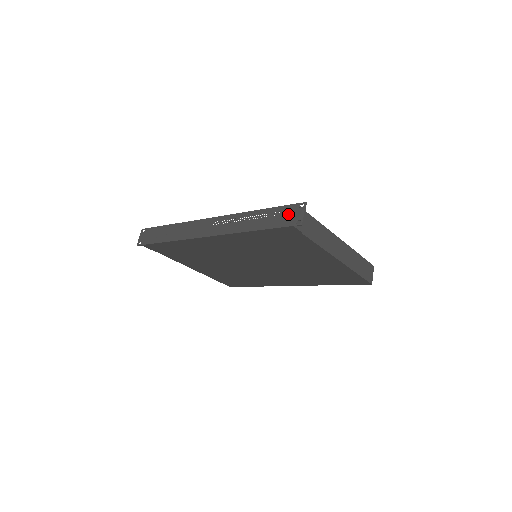
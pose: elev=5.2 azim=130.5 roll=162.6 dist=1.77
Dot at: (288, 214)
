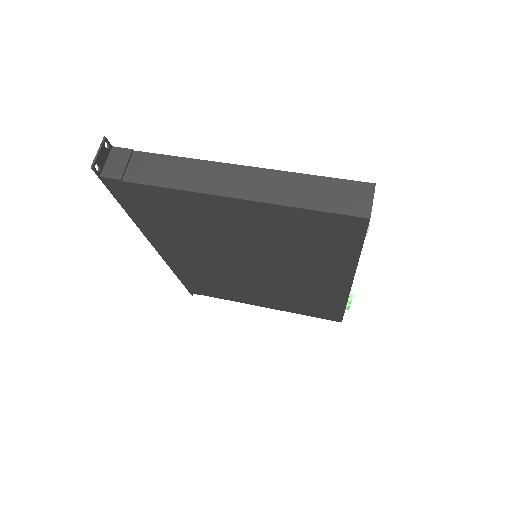
Dot at: occluded
